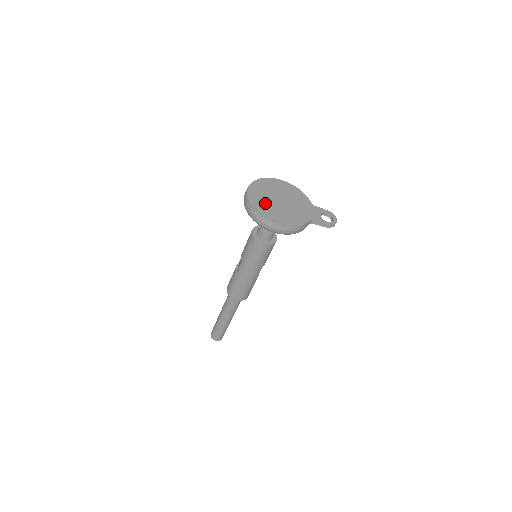
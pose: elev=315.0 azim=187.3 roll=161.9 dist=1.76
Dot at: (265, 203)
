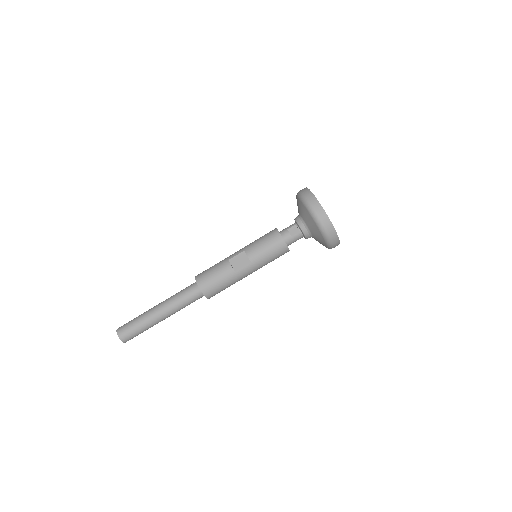
Dot at: occluded
